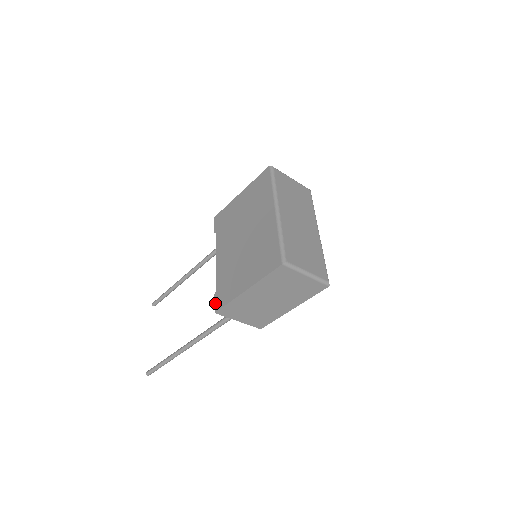
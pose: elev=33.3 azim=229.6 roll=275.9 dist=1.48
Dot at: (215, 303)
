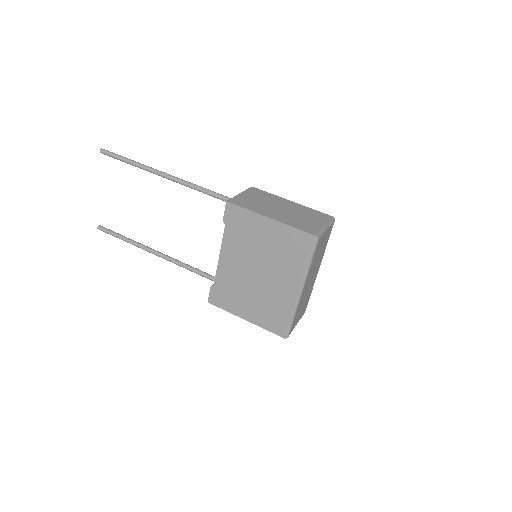
Dot at: (210, 296)
